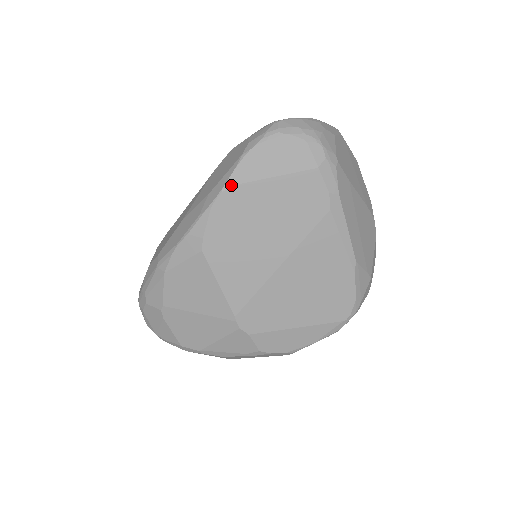
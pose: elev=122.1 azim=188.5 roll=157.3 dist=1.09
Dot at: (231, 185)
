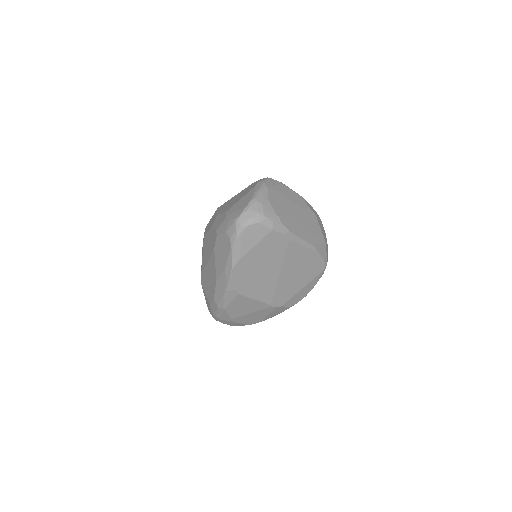
Dot at: (235, 263)
